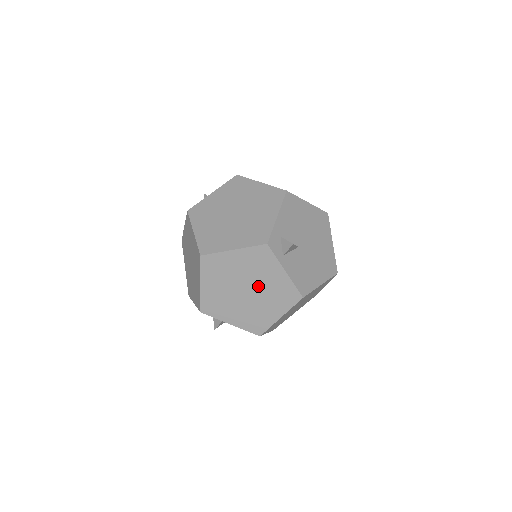
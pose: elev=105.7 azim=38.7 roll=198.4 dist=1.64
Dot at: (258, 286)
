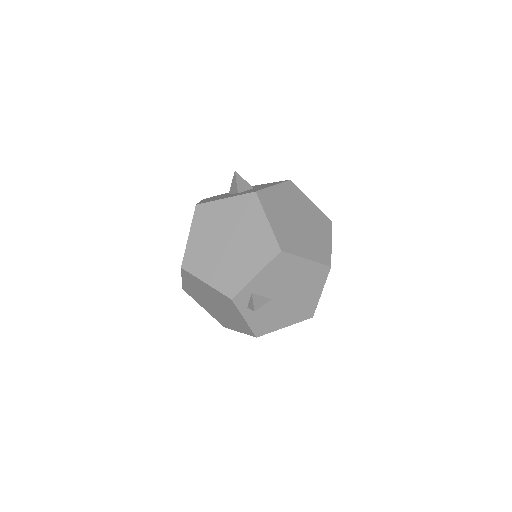
Dot at: (224, 310)
